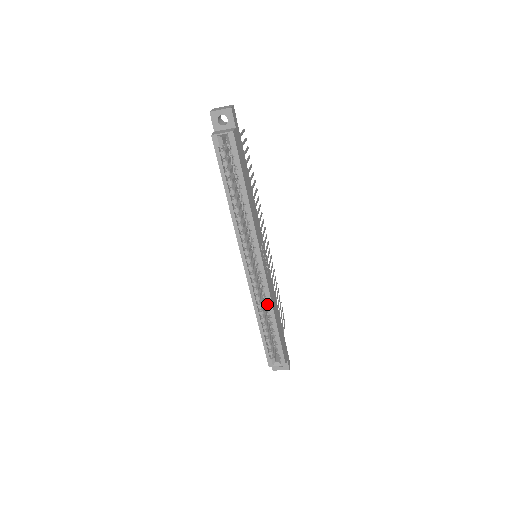
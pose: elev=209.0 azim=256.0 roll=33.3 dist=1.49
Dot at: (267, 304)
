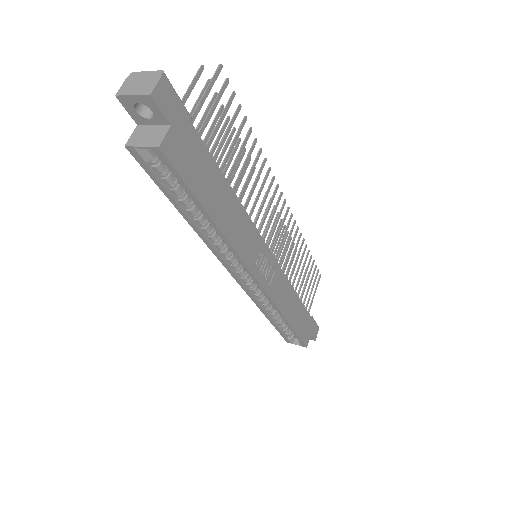
Dot at: (274, 308)
